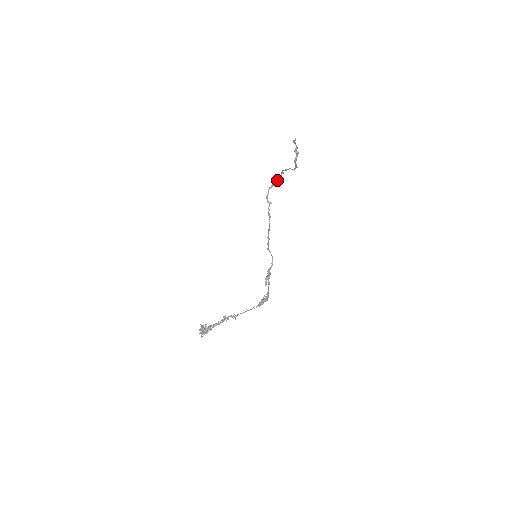
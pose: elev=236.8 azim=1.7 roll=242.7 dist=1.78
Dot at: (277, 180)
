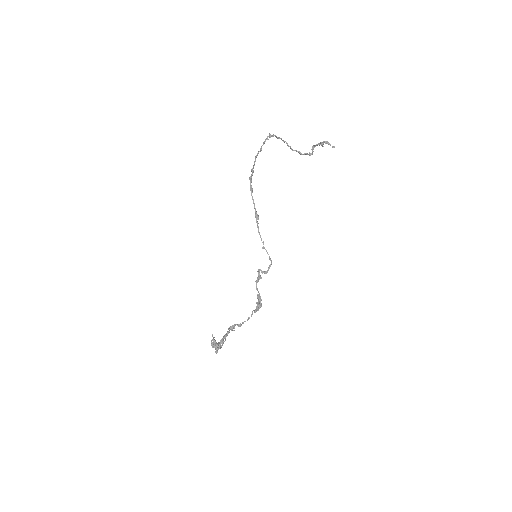
Dot at: (264, 143)
